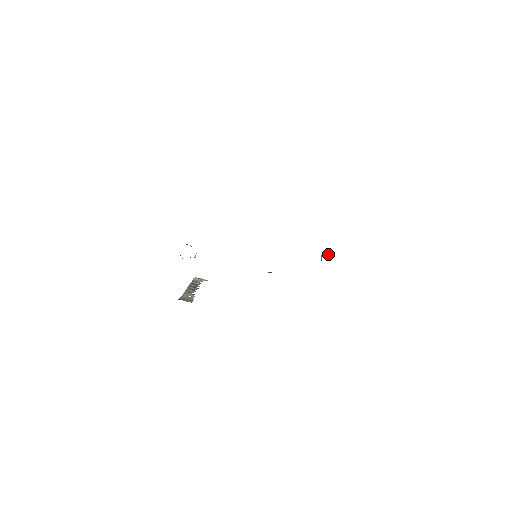
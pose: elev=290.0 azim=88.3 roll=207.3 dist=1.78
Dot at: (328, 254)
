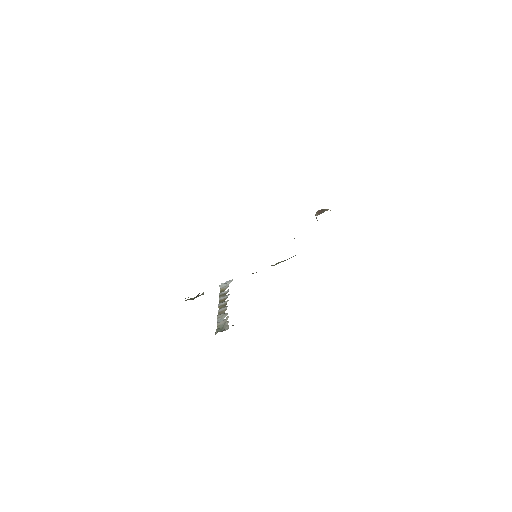
Dot at: (321, 211)
